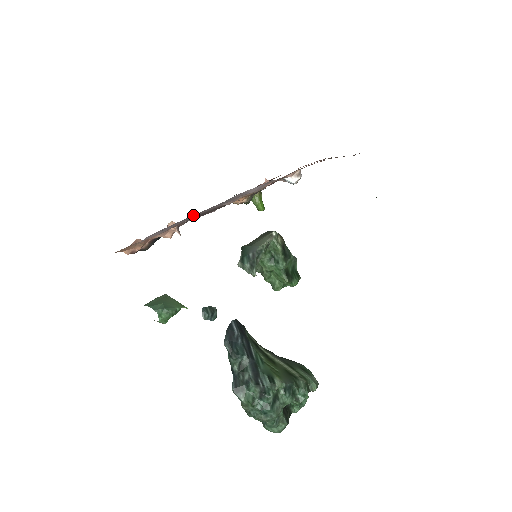
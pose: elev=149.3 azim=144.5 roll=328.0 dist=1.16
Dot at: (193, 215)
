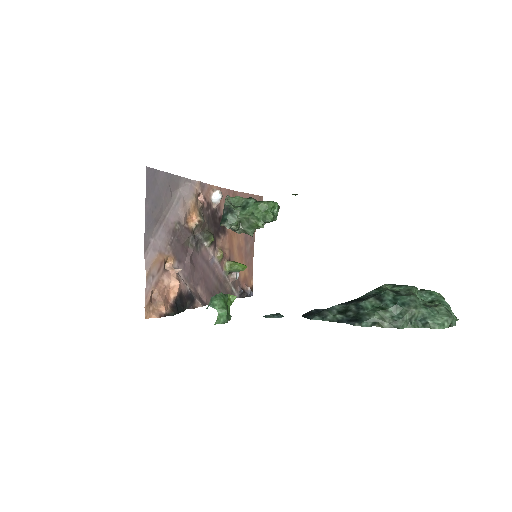
Dot at: (161, 219)
